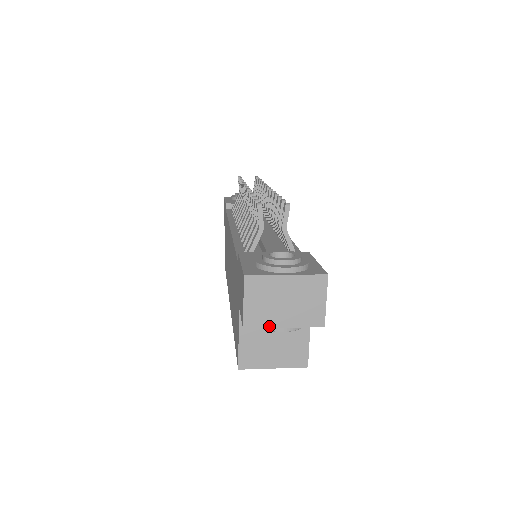
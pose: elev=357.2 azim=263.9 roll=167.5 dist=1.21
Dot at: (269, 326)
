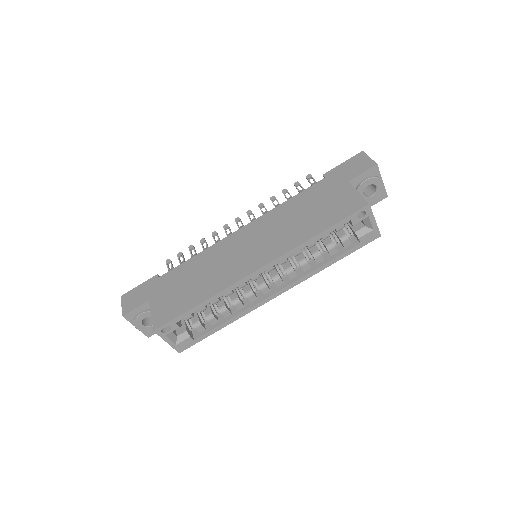
Dot at: (380, 174)
